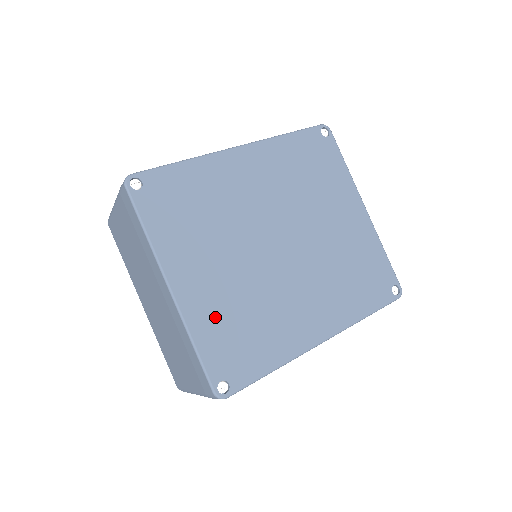
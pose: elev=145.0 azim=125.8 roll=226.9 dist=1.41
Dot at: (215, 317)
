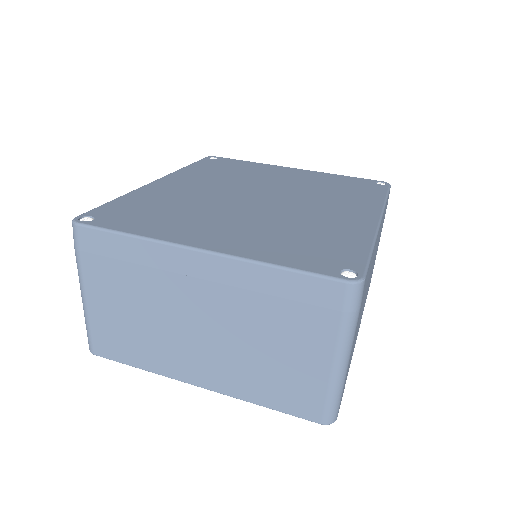
Dot at: (269, 245)
